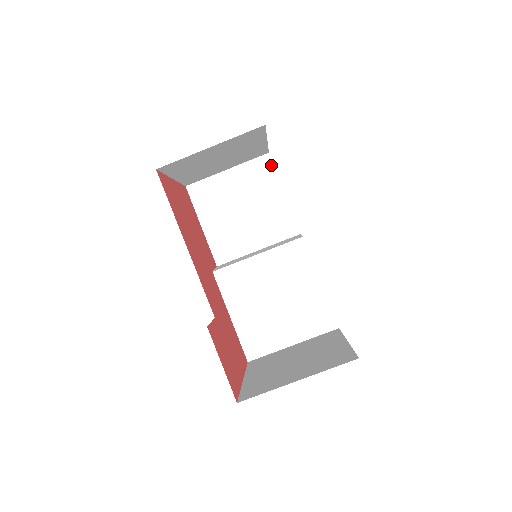
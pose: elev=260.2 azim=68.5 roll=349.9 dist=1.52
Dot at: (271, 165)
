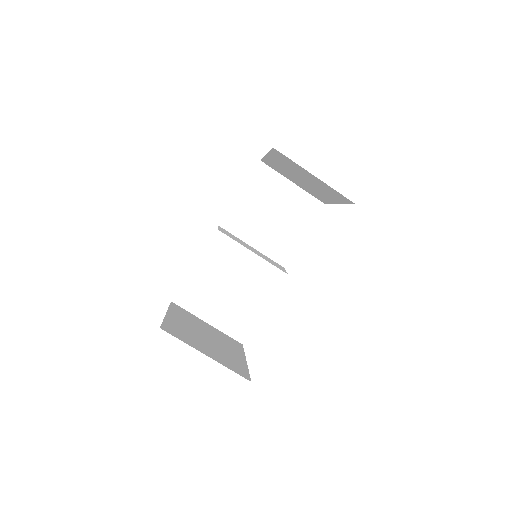
Dot at: (318, 212)
